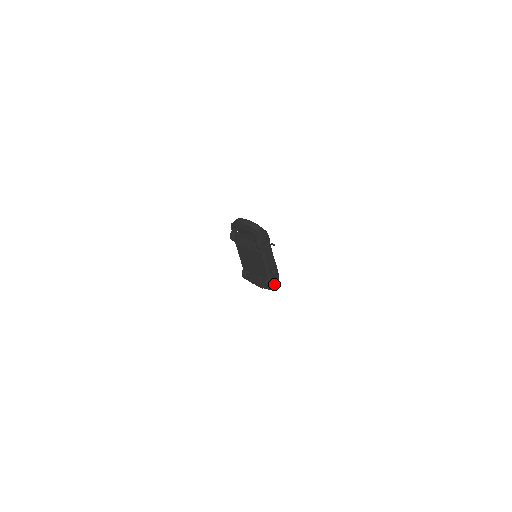
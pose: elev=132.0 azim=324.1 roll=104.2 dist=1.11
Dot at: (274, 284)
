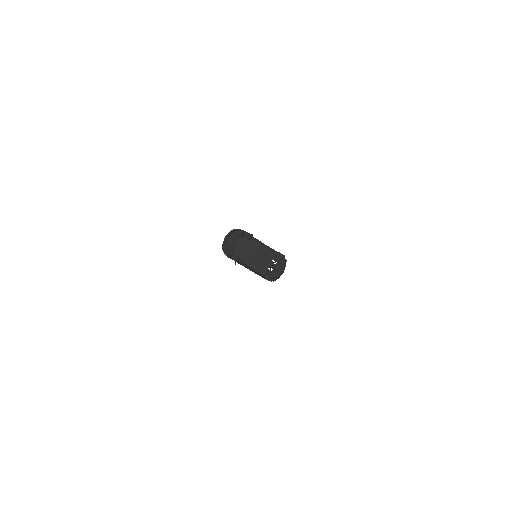
Dot at: (283, 256)
